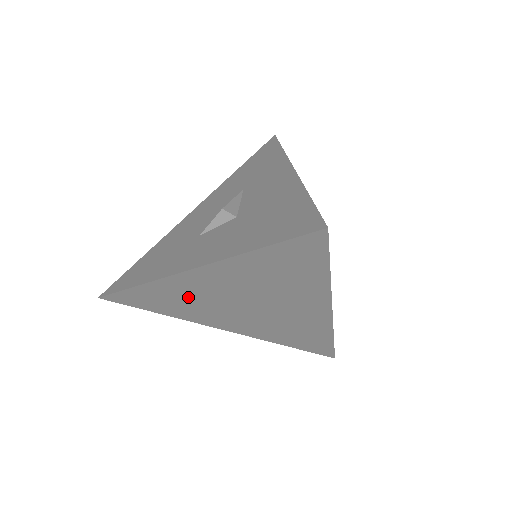
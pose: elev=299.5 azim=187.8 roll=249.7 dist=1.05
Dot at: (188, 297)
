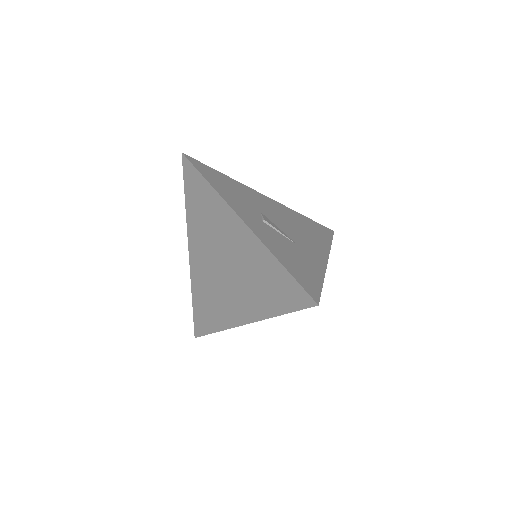
Dot at: (207, 287)
